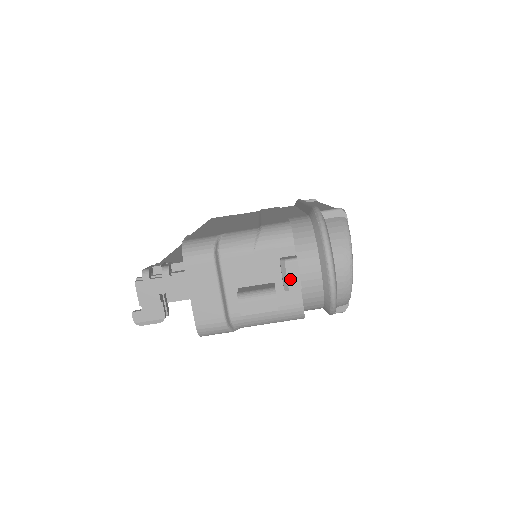
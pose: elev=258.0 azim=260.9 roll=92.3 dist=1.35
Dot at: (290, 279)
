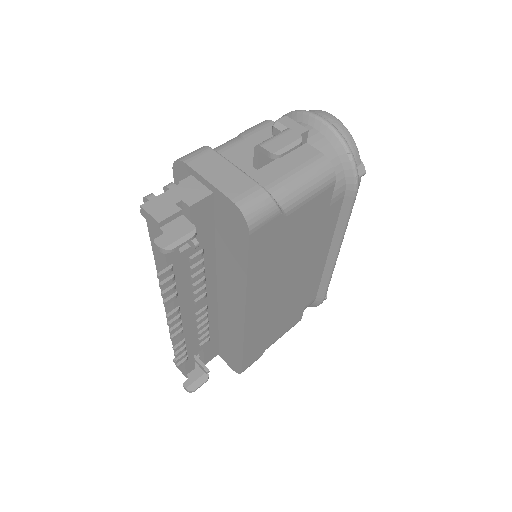
Dot at: (292, 128)
